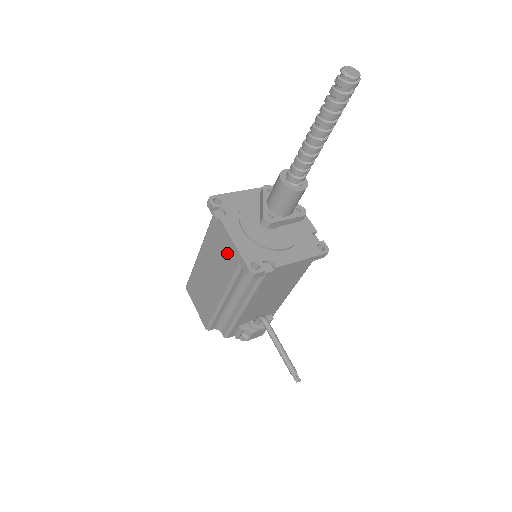
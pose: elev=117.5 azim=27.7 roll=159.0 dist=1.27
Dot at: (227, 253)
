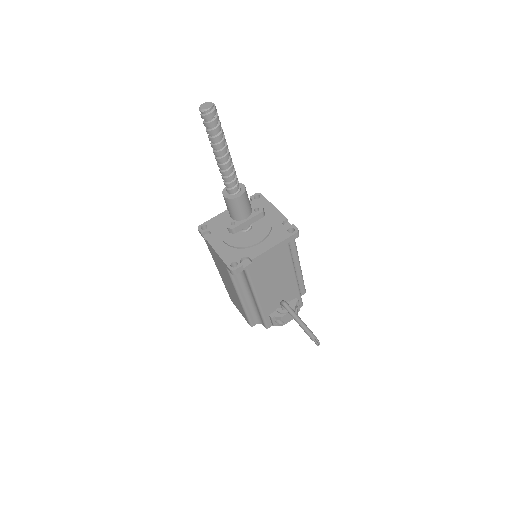
Dot at: (220, 263)
